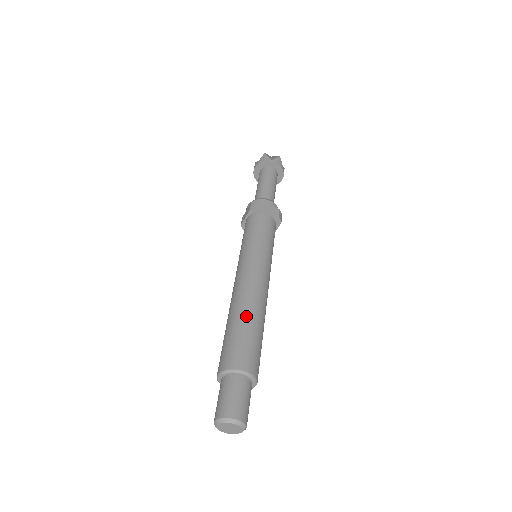
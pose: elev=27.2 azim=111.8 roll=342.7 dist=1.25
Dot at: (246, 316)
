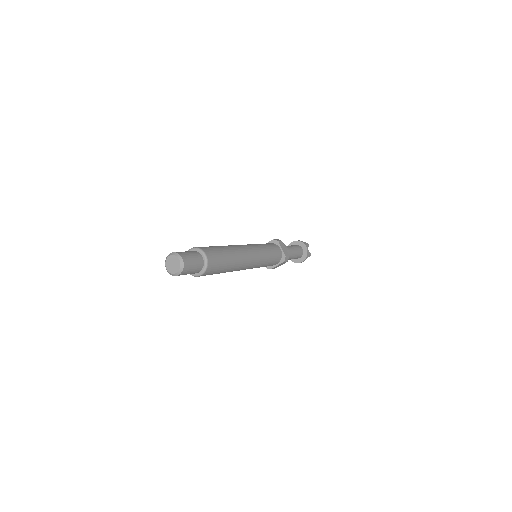
Dot at: occluded
